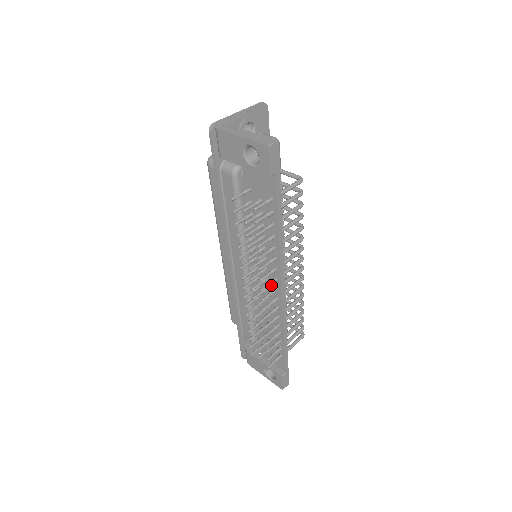
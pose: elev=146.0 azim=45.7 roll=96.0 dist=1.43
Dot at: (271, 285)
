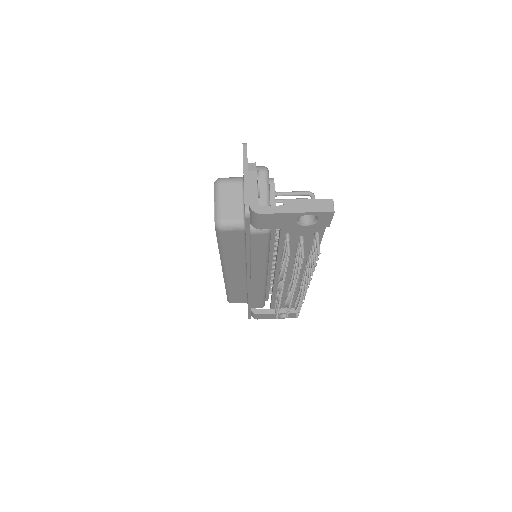
Dot at: occluded
